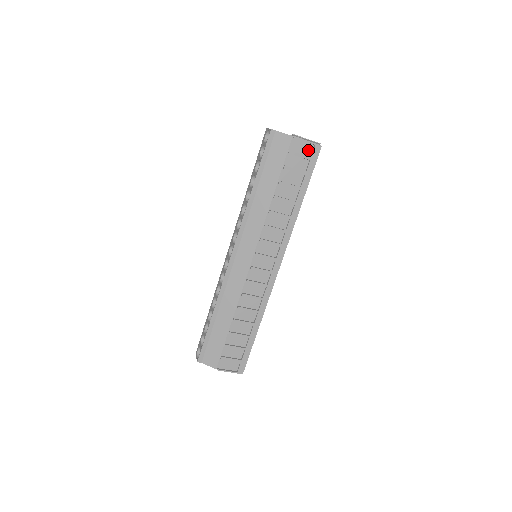
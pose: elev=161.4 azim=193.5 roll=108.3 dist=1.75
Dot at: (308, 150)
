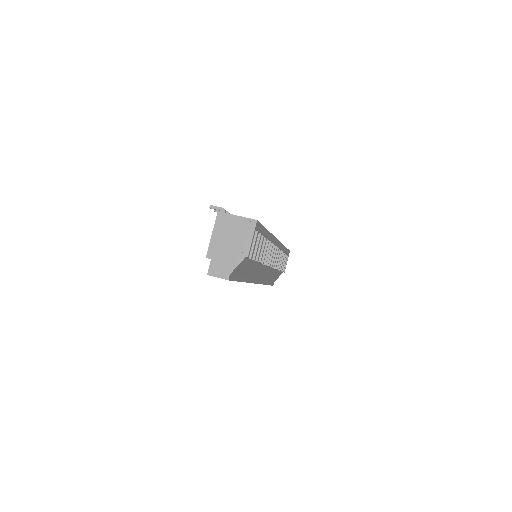
Dot at: occluded
